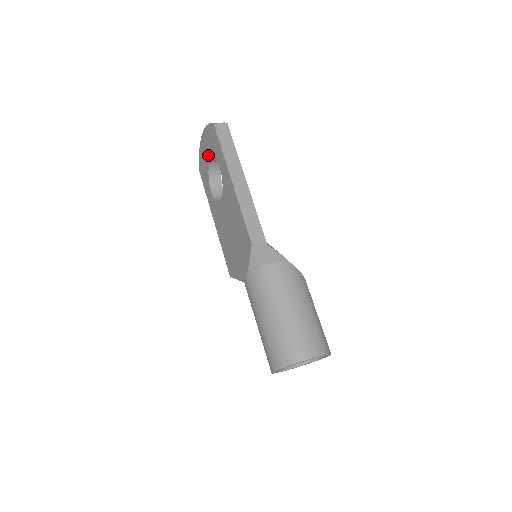
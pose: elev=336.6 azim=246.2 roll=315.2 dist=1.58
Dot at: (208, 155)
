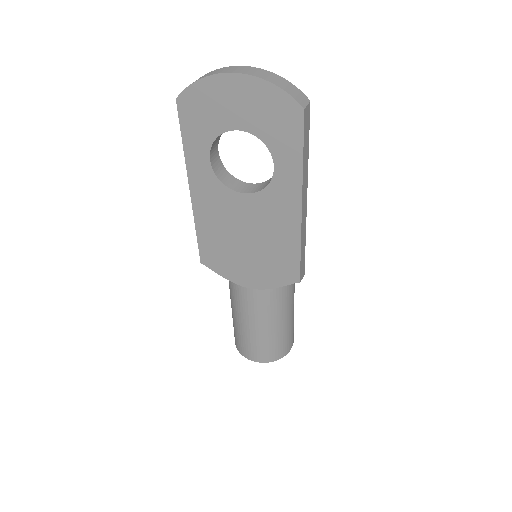
Dot at: (241, 119)
